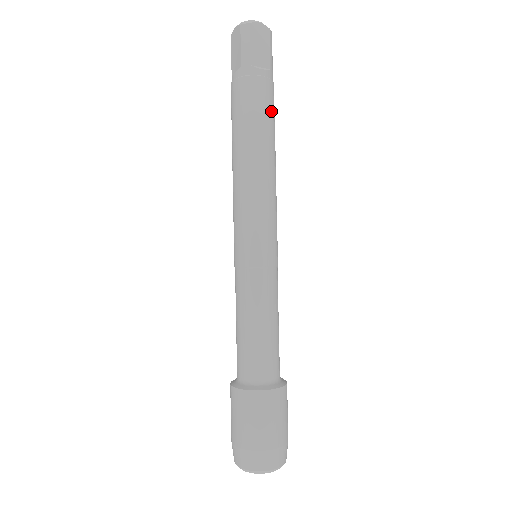
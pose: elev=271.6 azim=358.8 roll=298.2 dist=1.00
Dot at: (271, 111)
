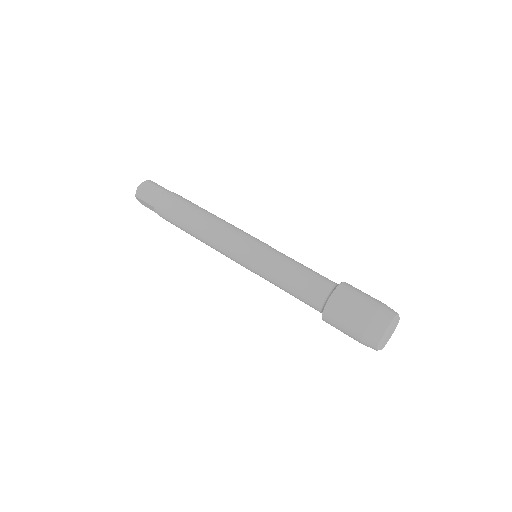
Dot at: occluded
